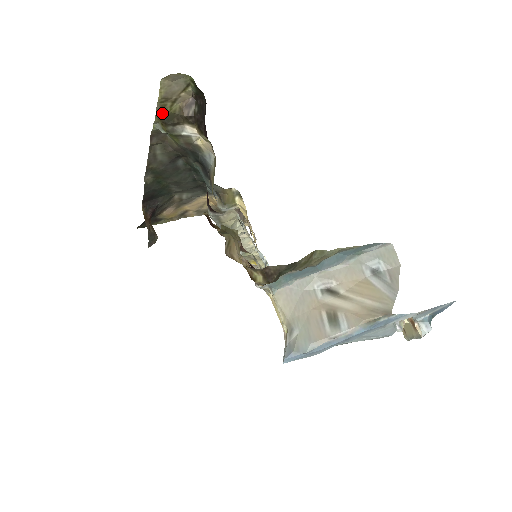
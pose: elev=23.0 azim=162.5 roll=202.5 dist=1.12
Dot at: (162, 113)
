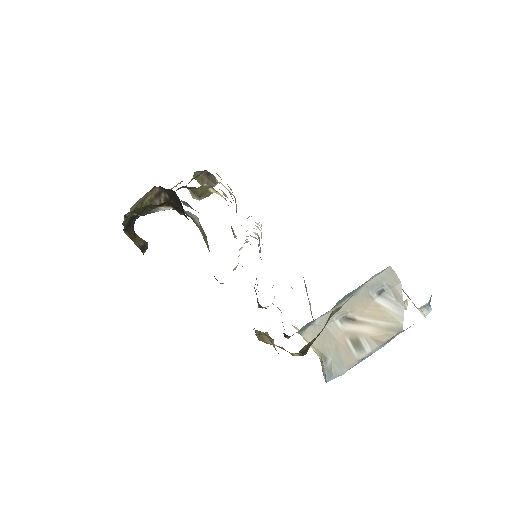
Dot at: (134, 211)
